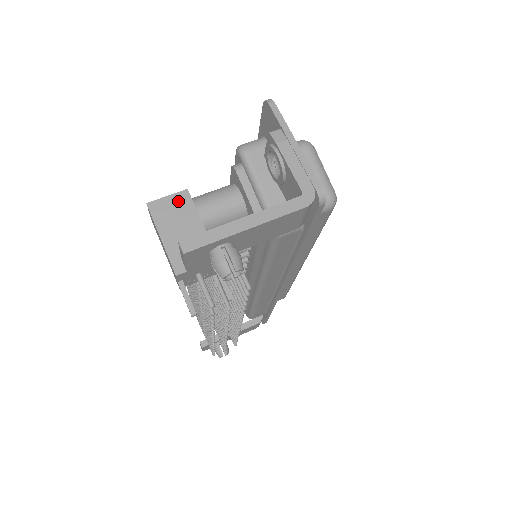
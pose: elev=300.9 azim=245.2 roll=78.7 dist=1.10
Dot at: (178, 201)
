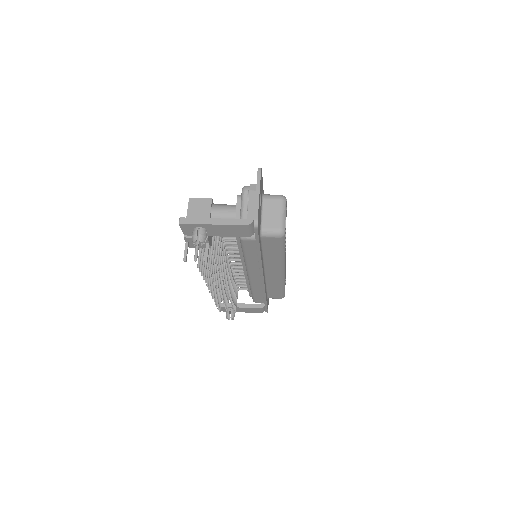
Dot at: (204, 203)
